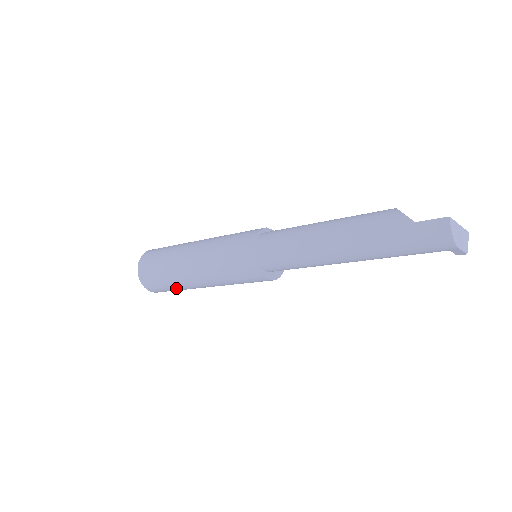
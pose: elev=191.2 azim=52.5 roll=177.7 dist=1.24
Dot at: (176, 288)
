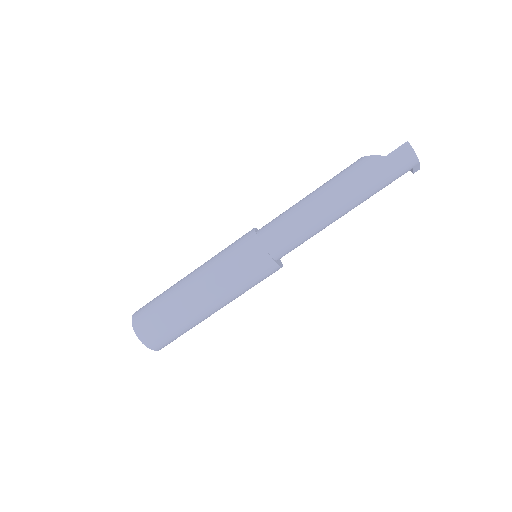
Dot at: (186, 329)
